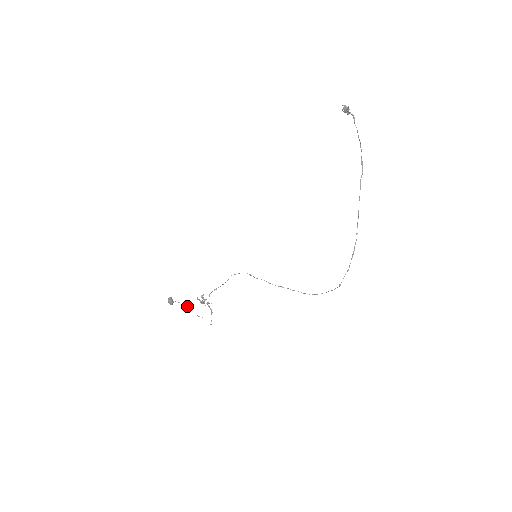
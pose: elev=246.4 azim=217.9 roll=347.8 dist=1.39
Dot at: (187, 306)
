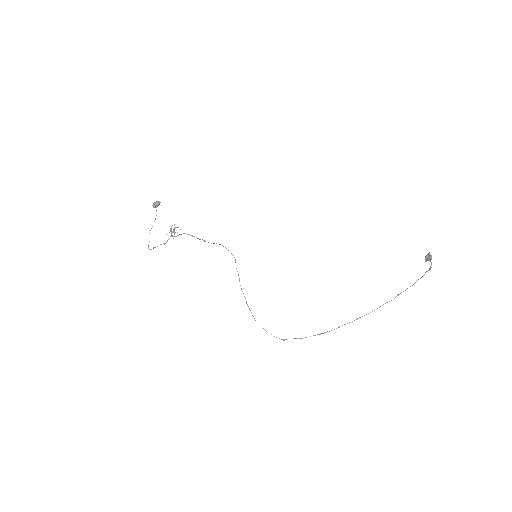
Dot at: occluded
